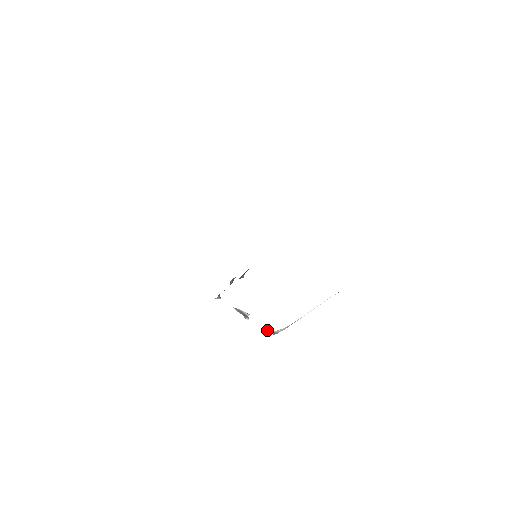
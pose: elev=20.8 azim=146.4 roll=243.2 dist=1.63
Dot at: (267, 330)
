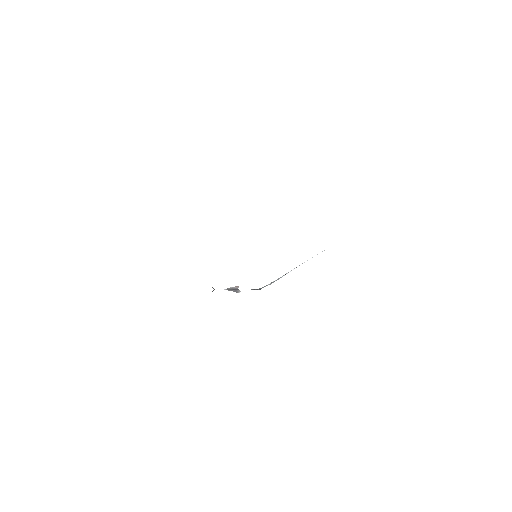
Dot at: occluded
